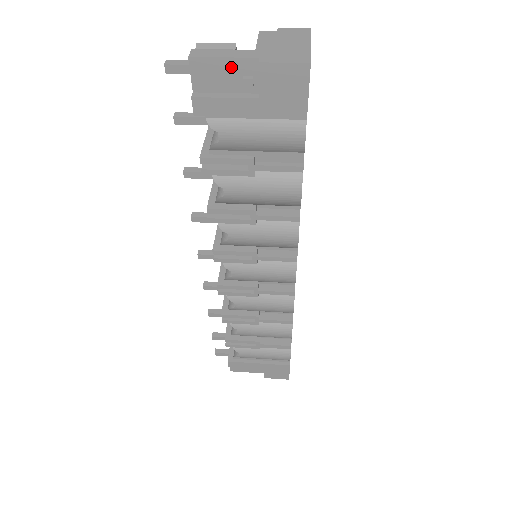
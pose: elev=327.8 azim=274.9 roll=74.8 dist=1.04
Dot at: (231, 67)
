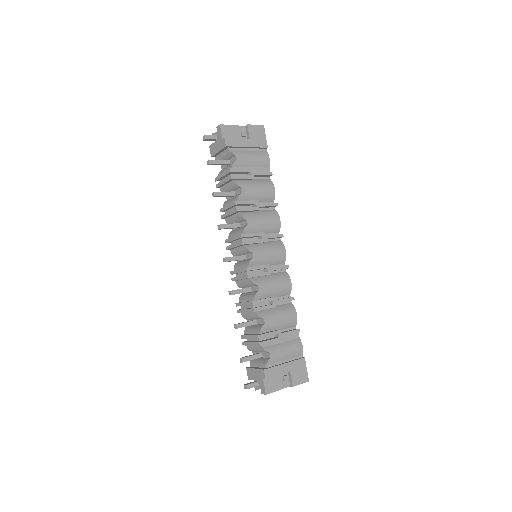
Dot at: (236, 129)
